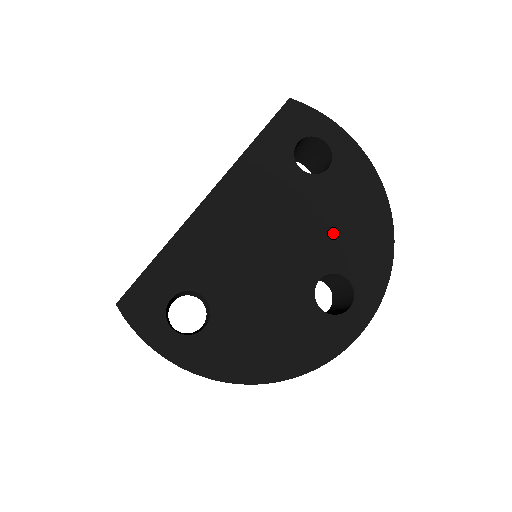
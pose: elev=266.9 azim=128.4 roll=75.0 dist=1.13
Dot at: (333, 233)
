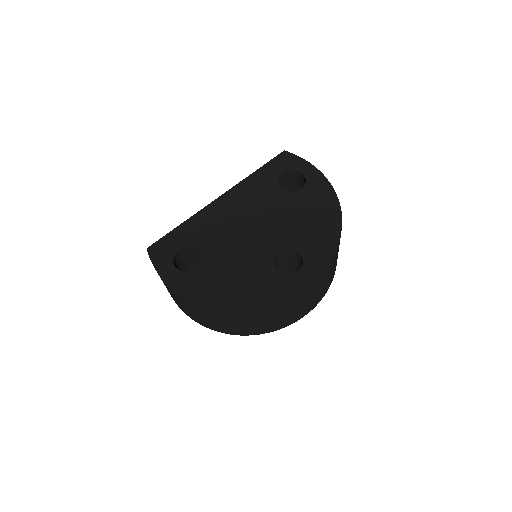
Dot at: (296, 226)
